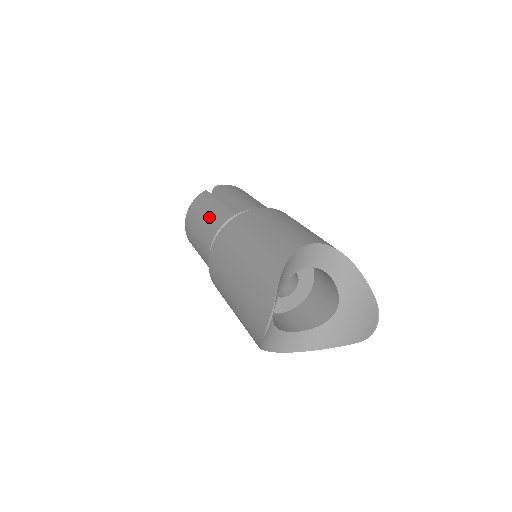
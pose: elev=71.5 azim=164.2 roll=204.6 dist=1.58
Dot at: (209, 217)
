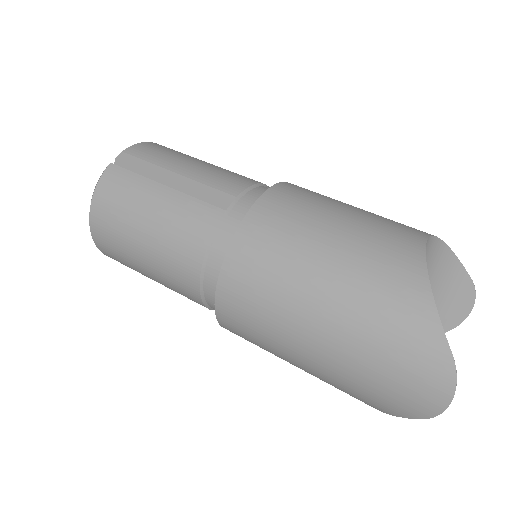
Dot at: (165, 220)
